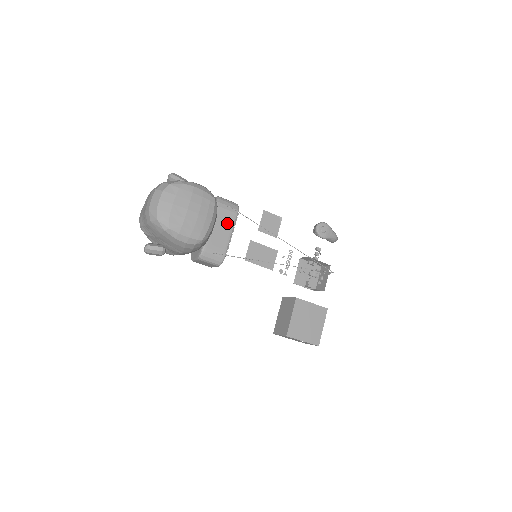
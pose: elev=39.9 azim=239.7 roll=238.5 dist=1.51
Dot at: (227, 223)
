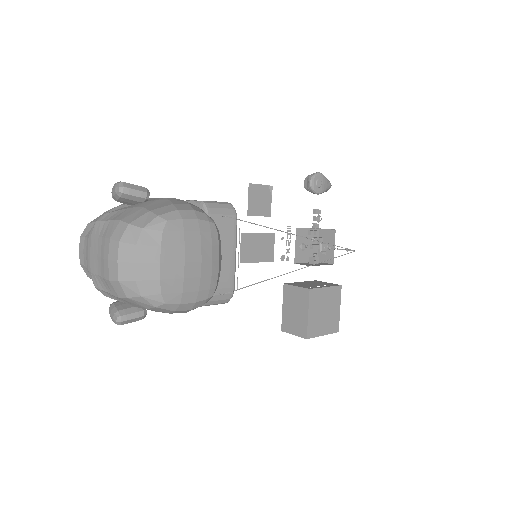
Dot at: (227, 241)
